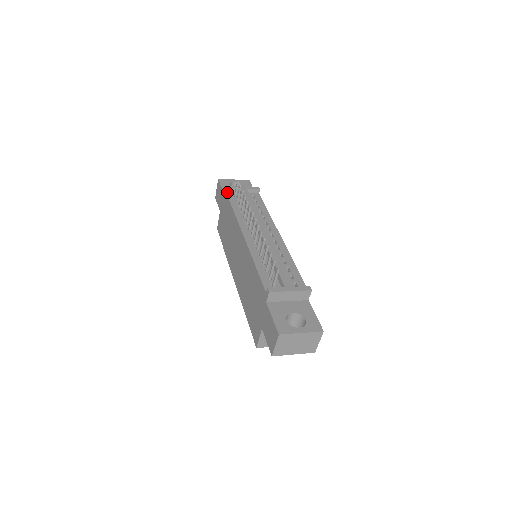
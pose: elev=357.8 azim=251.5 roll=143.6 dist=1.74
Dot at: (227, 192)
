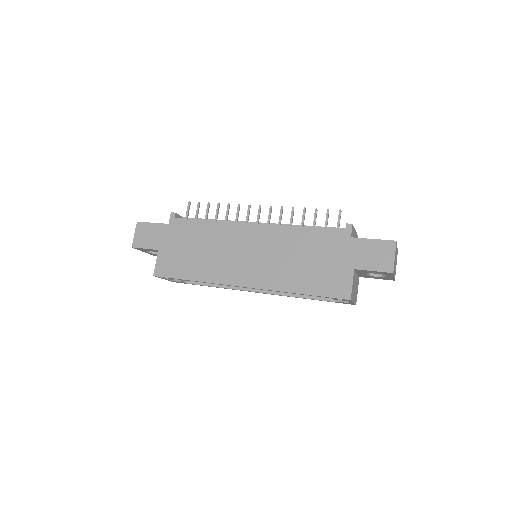
Dot at: (175, 218)
